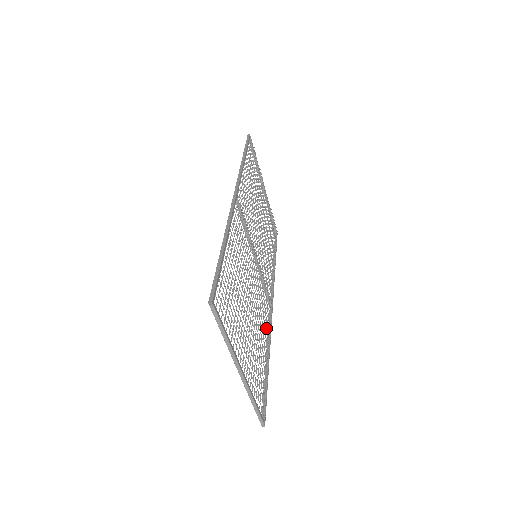
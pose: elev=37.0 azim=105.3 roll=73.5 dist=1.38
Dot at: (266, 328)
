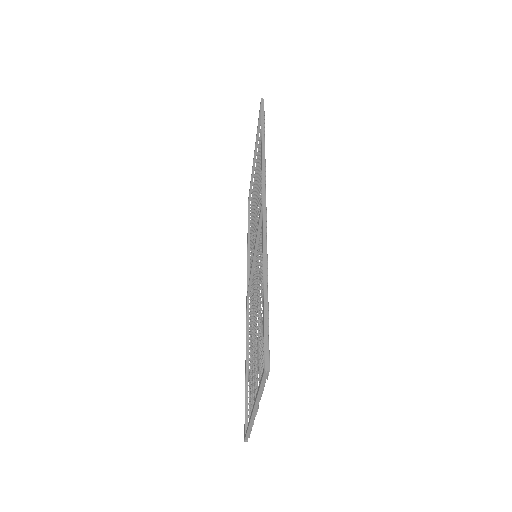
Dot at: (250, 331)
